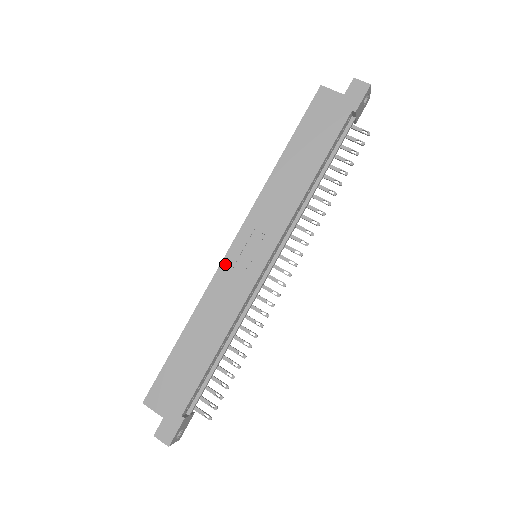
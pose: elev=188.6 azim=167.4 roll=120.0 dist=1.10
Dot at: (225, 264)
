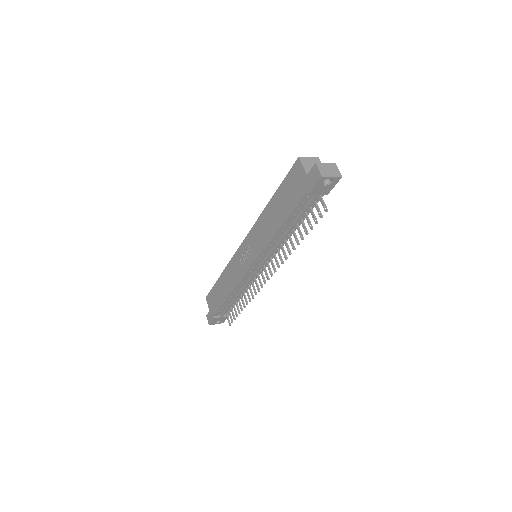
Dot at: (237, 253)
